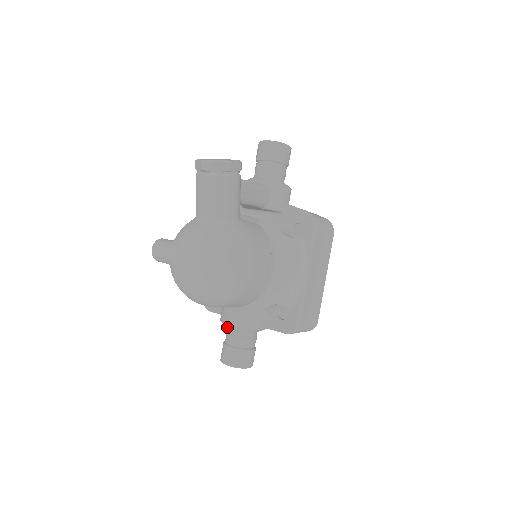
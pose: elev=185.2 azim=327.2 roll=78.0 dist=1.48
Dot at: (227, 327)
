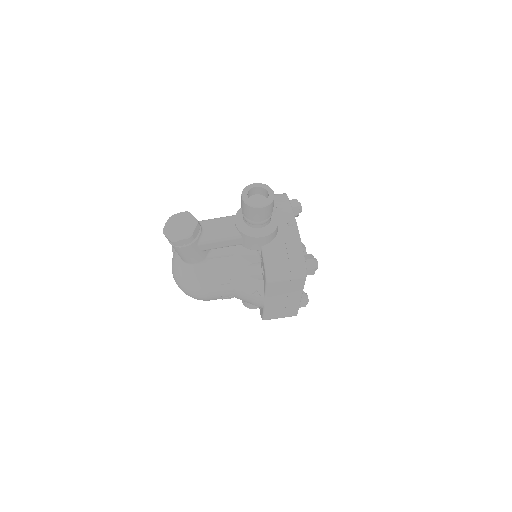
Dot at: occluded
